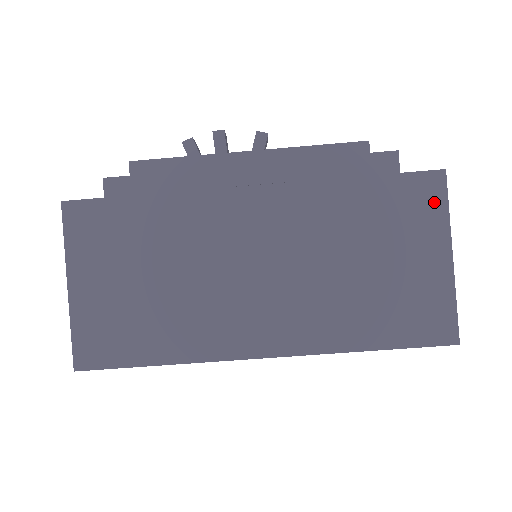
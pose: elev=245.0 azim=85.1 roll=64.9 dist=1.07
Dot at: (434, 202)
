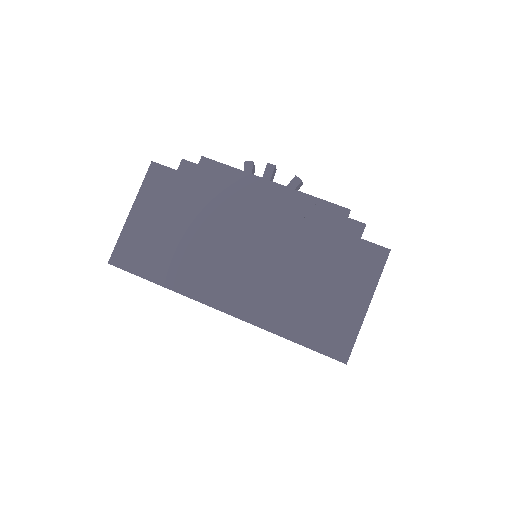
Dot at: (373, 266)
